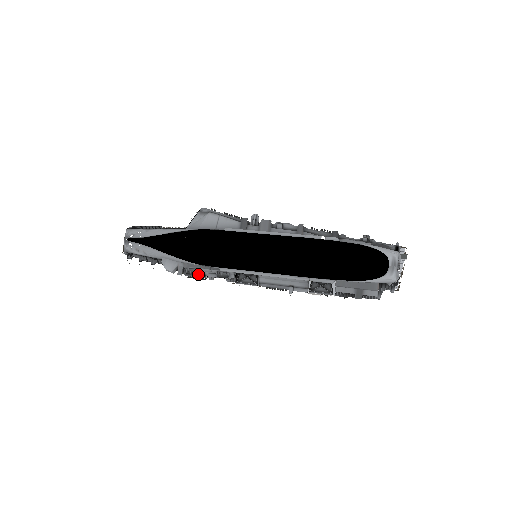
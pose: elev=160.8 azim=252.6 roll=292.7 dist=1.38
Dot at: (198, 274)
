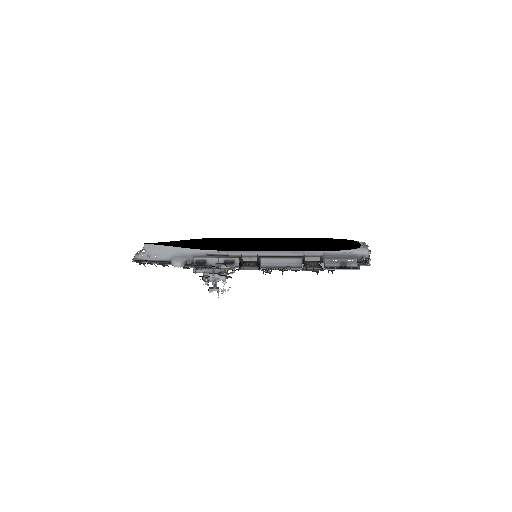
Dot at: (205, 266)
